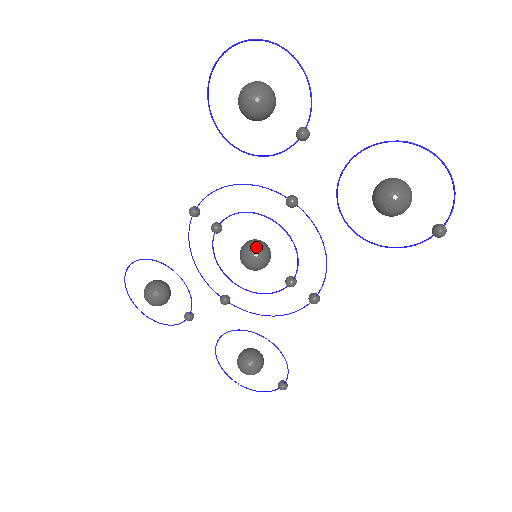
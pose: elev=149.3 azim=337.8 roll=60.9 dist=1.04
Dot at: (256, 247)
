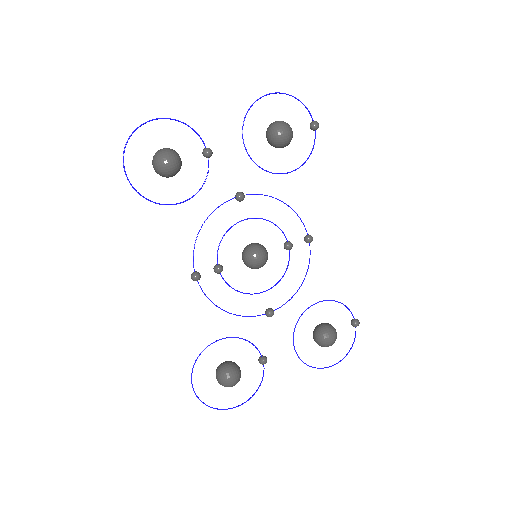
Dot at: (251, 247)
